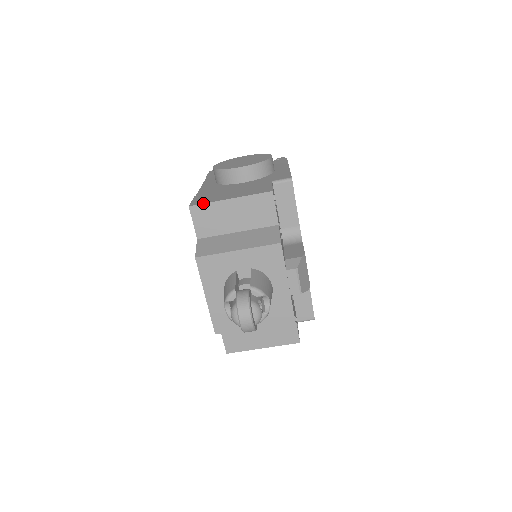
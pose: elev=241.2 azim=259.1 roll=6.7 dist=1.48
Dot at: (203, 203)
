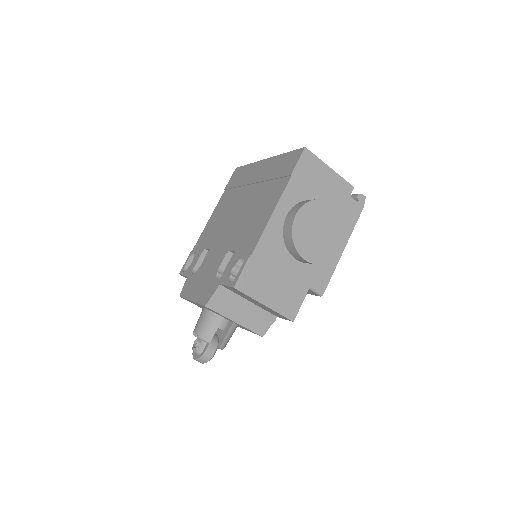
Dot at: (245, 294)
